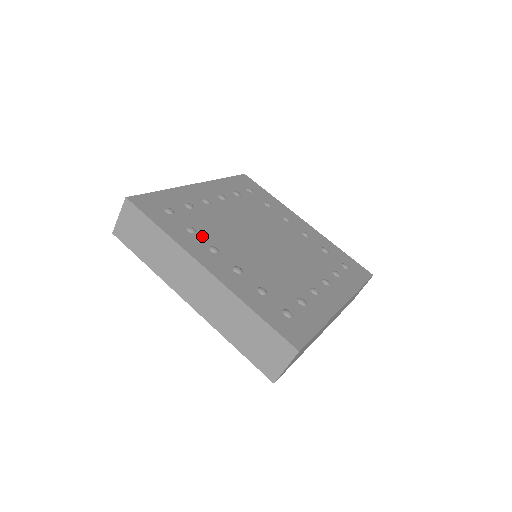
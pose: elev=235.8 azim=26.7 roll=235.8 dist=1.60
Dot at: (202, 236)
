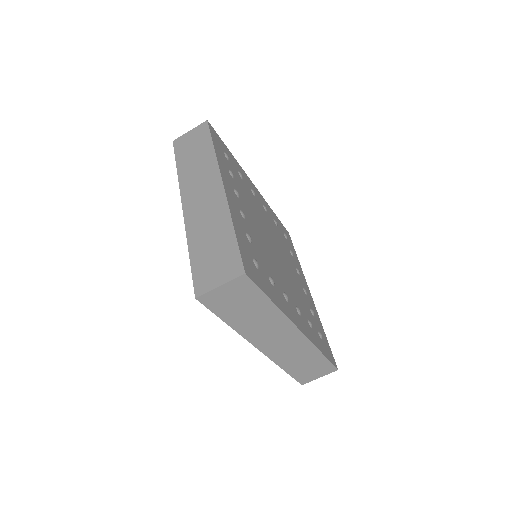
Dot at: (235, 183)
